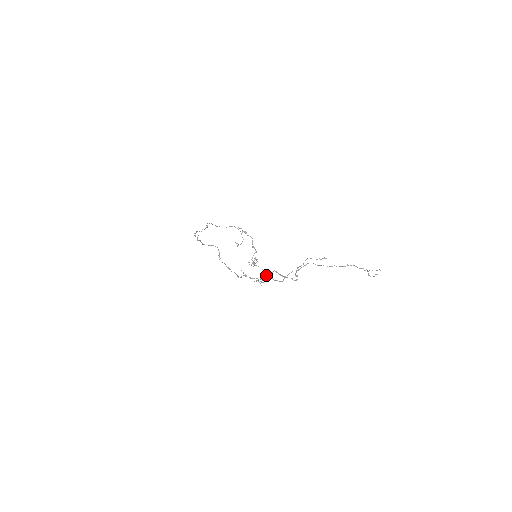
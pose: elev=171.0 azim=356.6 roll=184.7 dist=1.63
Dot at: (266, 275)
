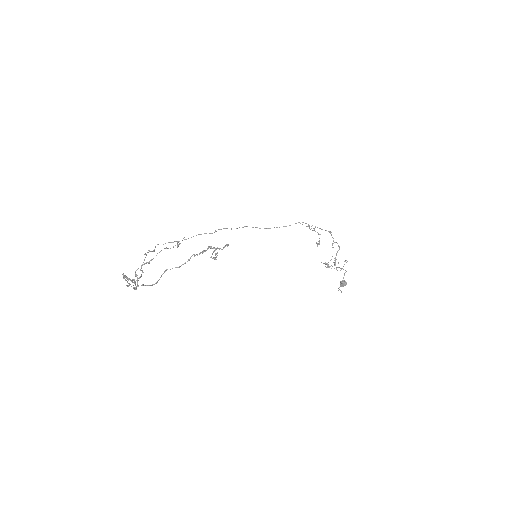
Dot at: occluded
